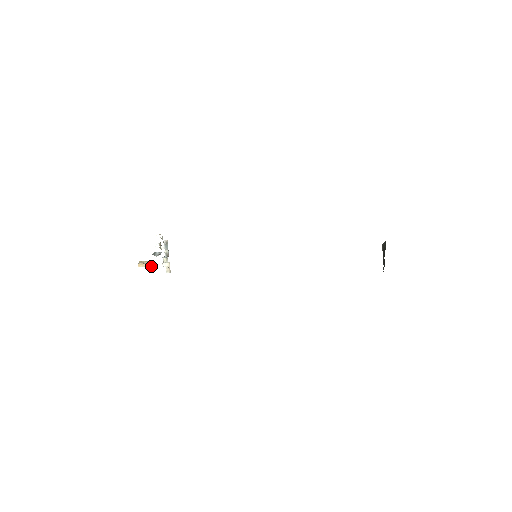
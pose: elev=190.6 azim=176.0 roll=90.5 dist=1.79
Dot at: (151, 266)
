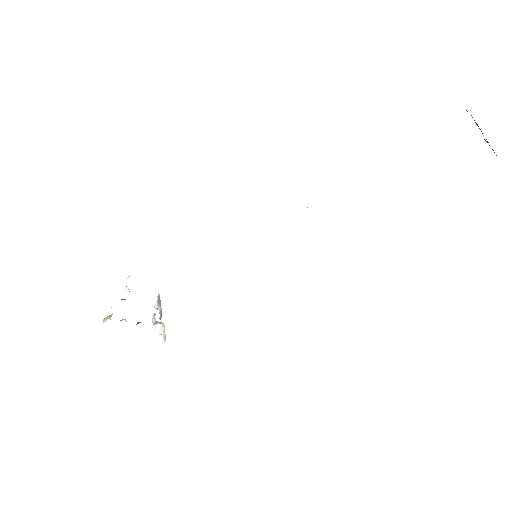
Dot at: (112, 314)
